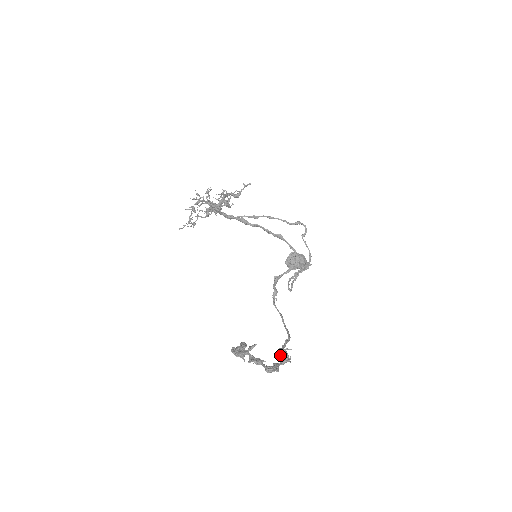
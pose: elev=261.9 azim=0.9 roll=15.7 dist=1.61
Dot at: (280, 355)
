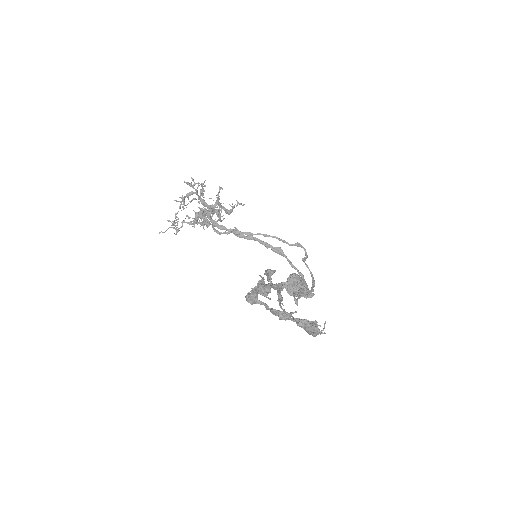
Dot at: occluded
